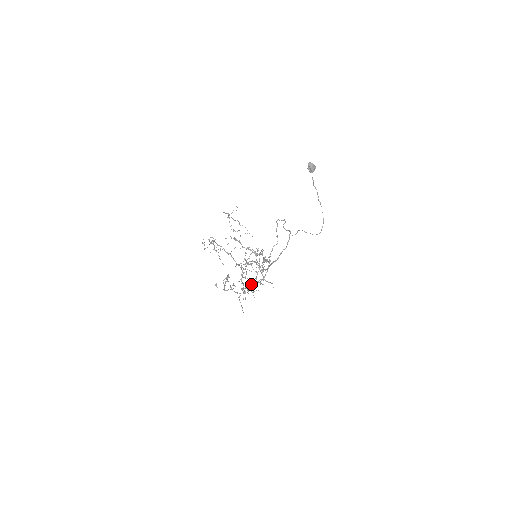
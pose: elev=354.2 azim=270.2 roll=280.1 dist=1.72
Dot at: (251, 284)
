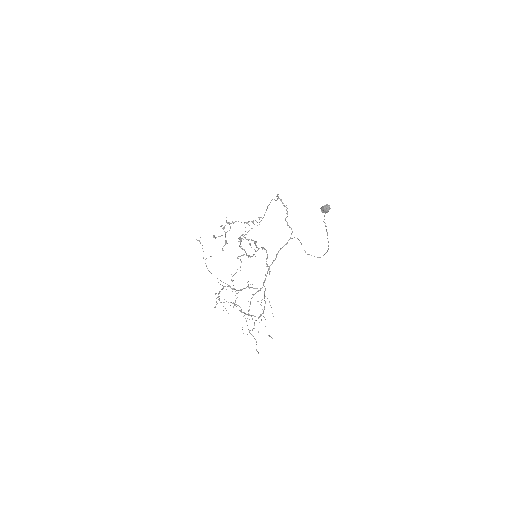
Dot at: (255, 339)
